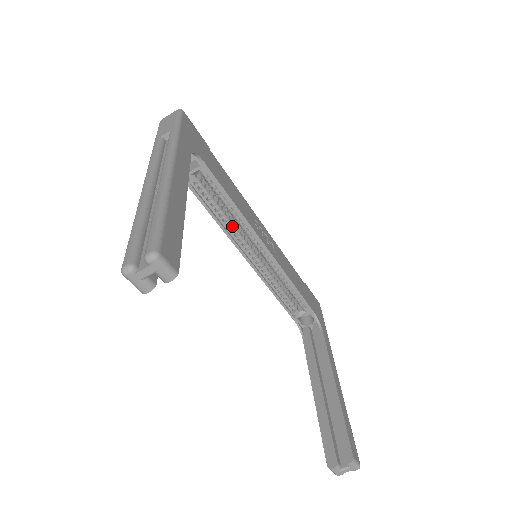
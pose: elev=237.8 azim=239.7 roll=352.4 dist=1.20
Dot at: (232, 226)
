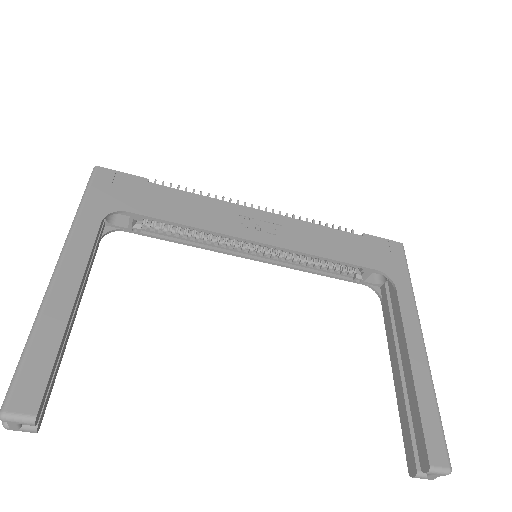
Dot at: (212, 241)
